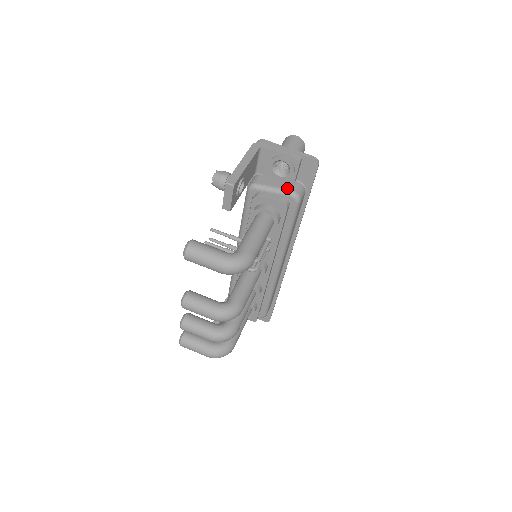
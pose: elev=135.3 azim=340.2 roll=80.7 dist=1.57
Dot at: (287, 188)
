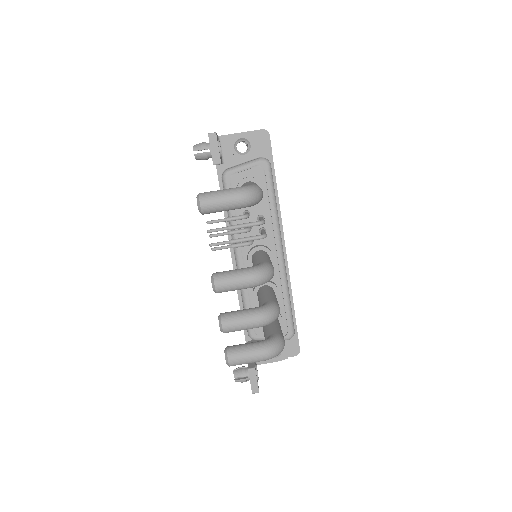
Dot at: (255, 159)
